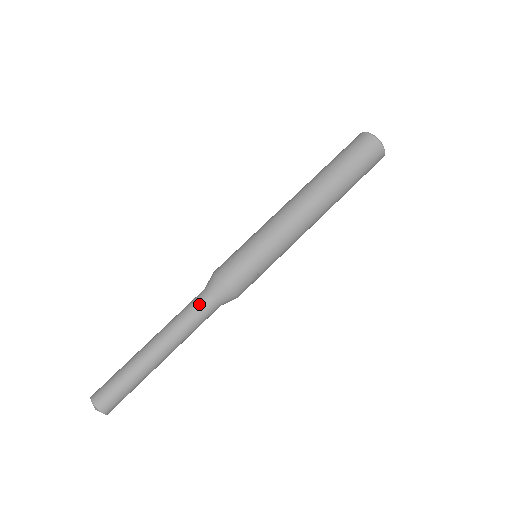
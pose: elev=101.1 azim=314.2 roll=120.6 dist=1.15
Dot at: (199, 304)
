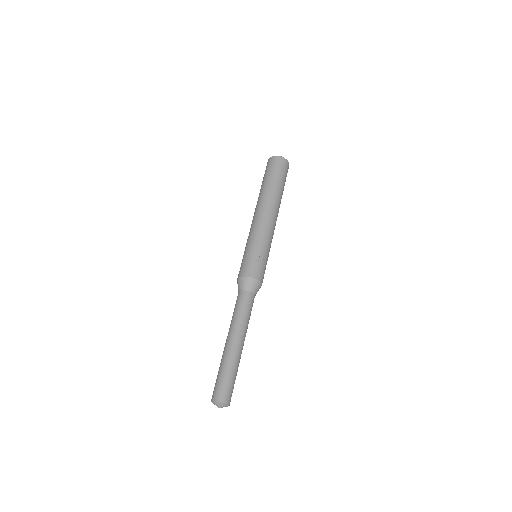
Dot at: (239, 300)
